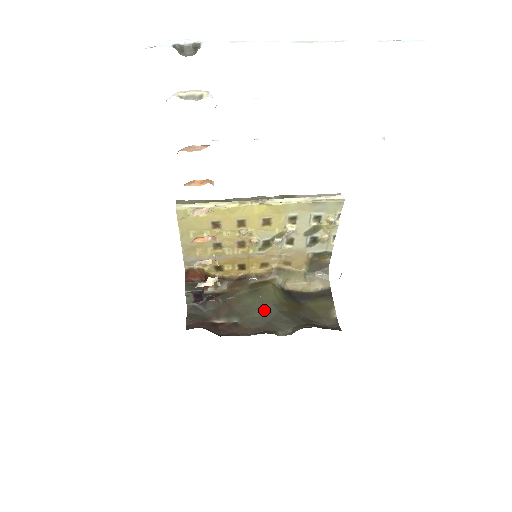
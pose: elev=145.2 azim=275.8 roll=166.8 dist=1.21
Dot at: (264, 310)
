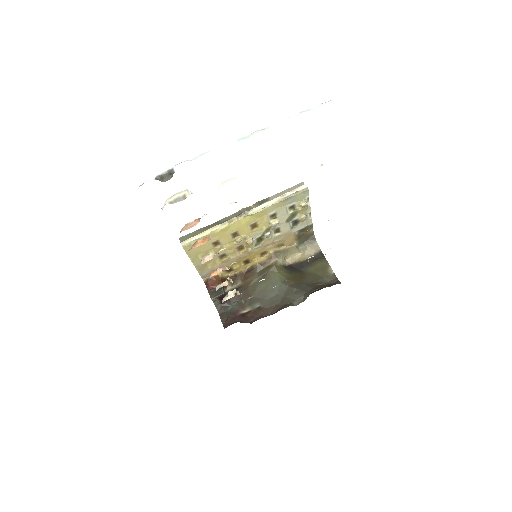
Dot at: (276, 289)
